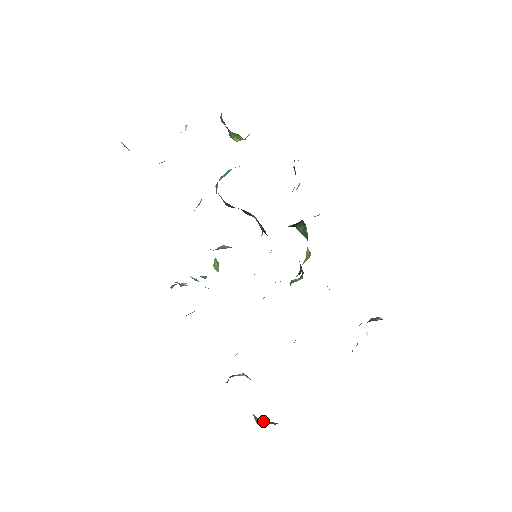
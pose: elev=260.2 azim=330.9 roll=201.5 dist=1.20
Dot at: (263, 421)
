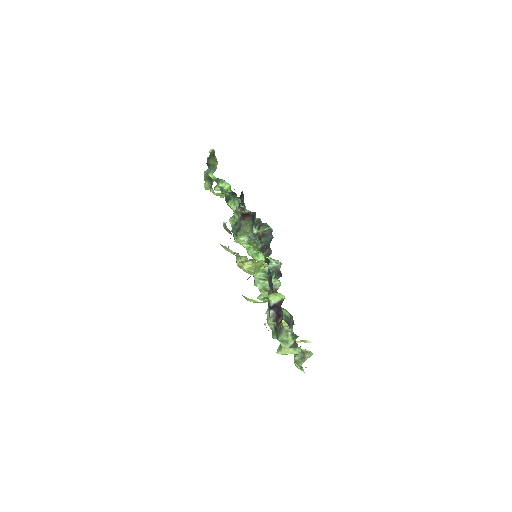
Dot at: occluded
